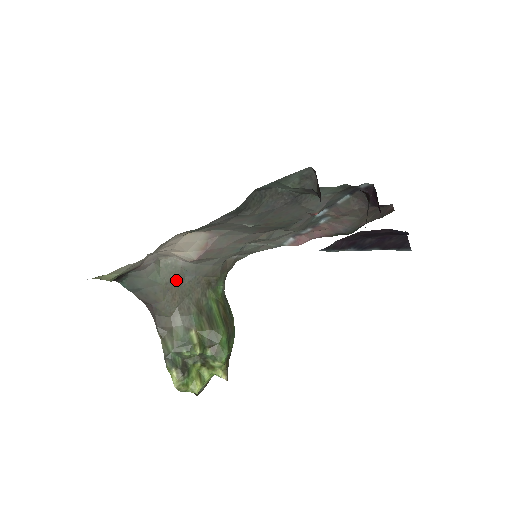
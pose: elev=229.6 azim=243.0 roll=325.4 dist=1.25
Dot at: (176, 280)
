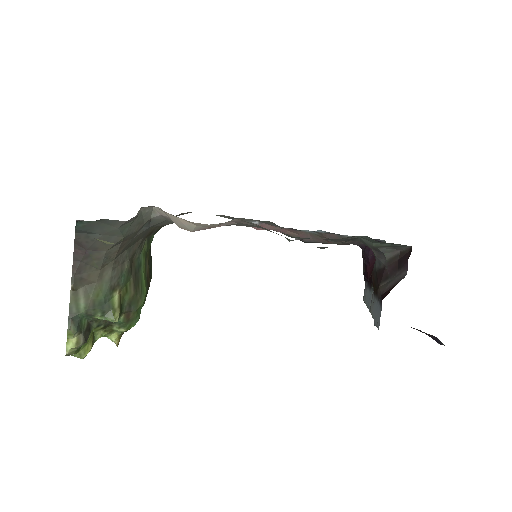
Dot at: (136, 232)
